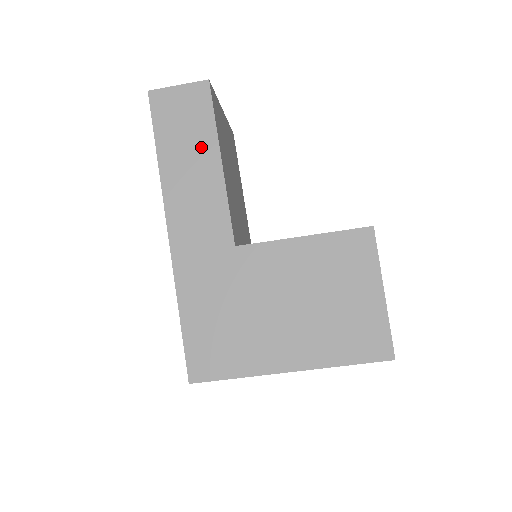
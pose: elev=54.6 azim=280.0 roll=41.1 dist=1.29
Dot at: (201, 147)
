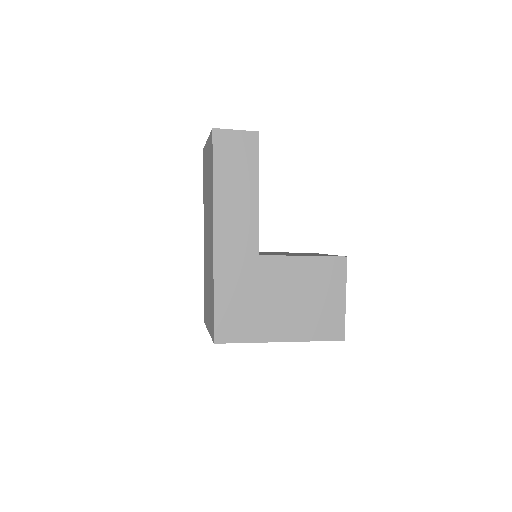
Dot at: (246, 180)
